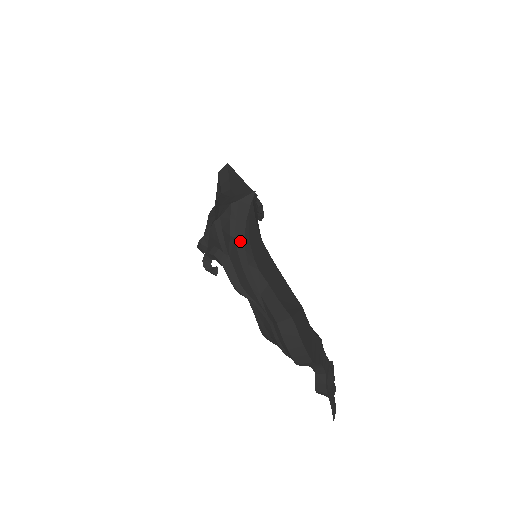
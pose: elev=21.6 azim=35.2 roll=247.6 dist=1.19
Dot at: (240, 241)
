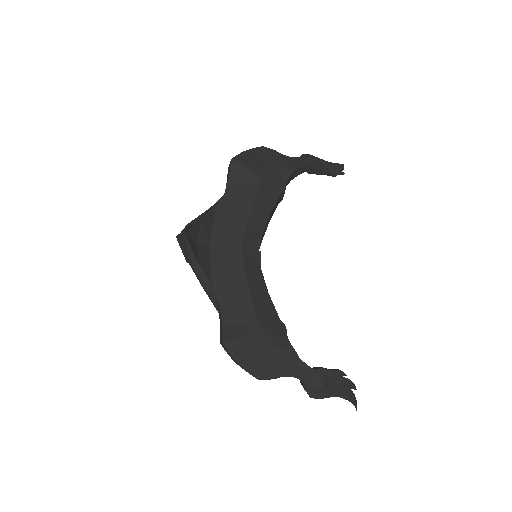
Dot at: (192, 267)
